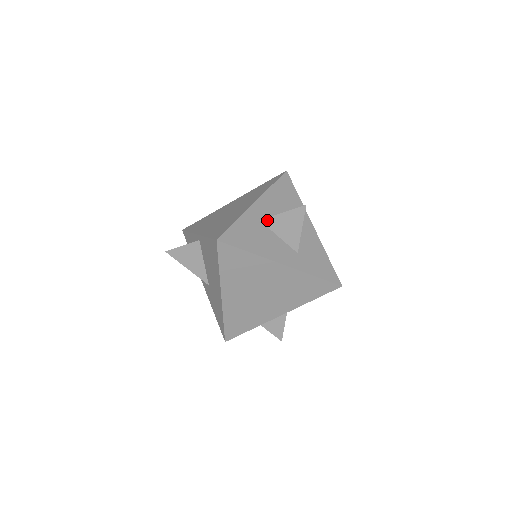
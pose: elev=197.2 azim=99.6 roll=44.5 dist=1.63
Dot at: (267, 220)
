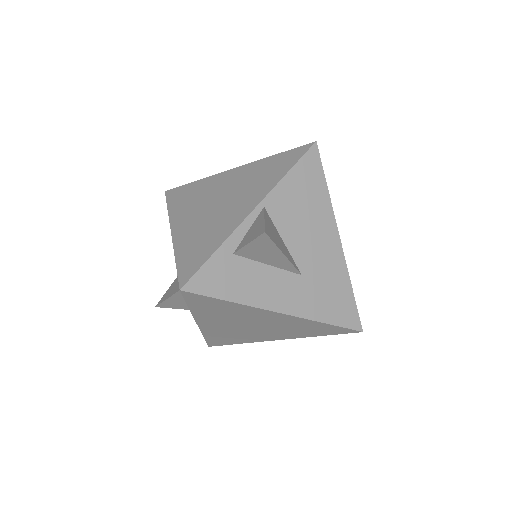
Dot at: occluded
